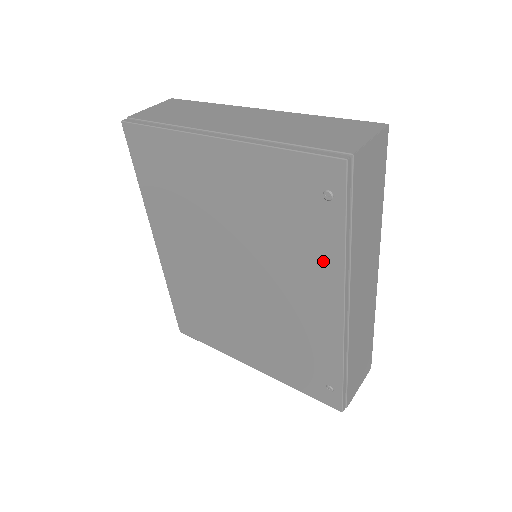
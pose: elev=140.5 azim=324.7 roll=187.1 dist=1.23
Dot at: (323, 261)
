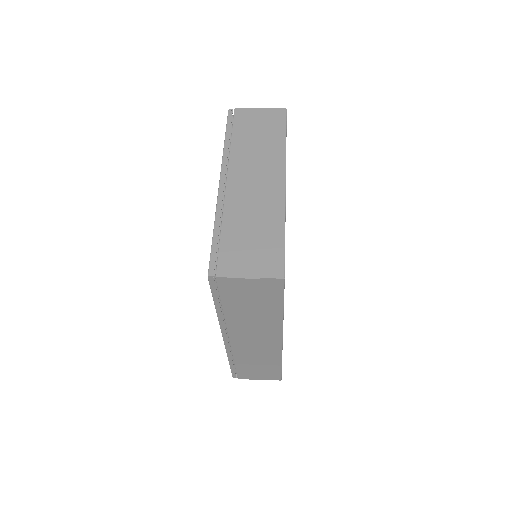
Dot at: occluded
